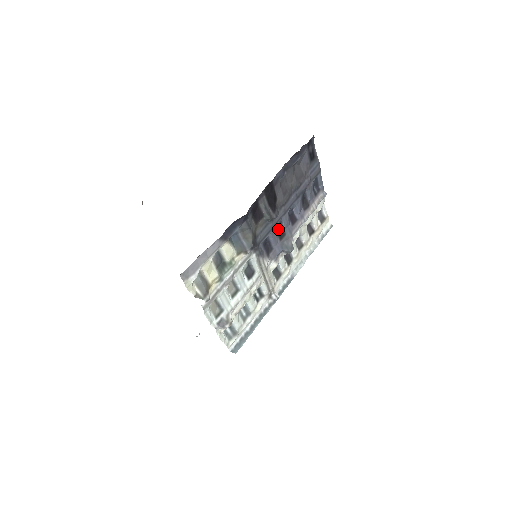
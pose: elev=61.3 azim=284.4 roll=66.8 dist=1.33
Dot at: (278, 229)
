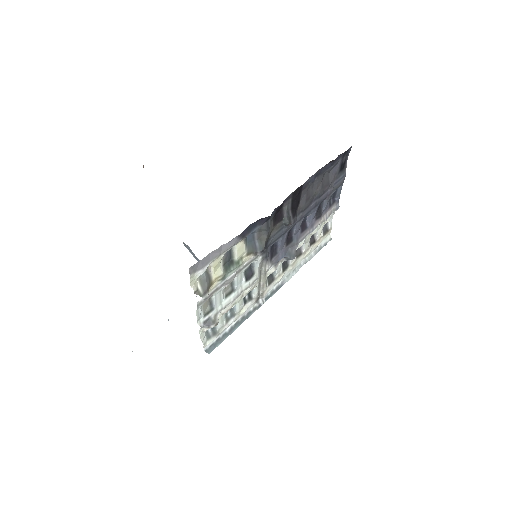
Dot at: (288, 234)
